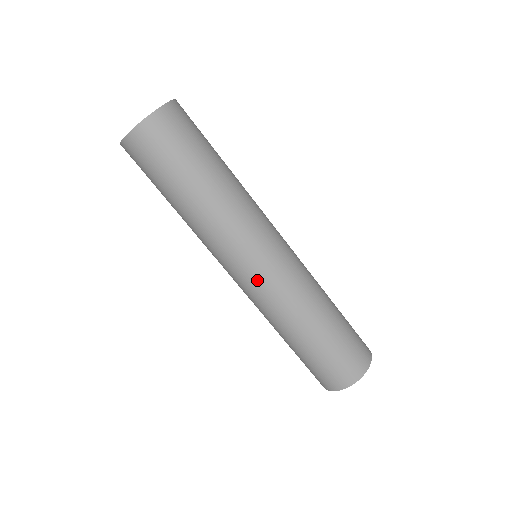
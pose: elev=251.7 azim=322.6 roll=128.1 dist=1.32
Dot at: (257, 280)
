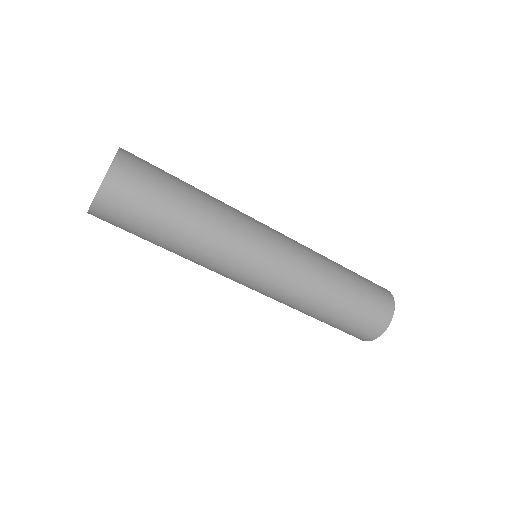
Dot at: (269, 279)
